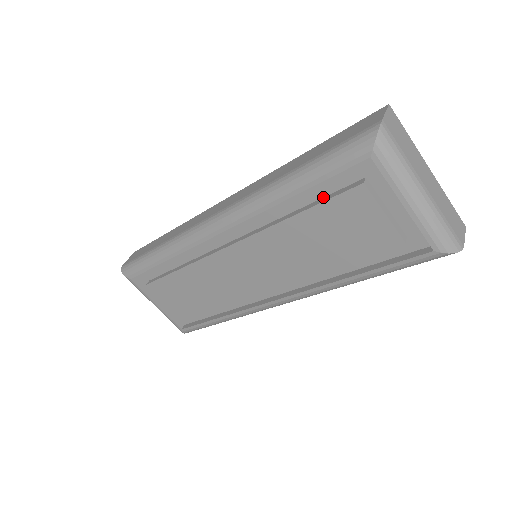
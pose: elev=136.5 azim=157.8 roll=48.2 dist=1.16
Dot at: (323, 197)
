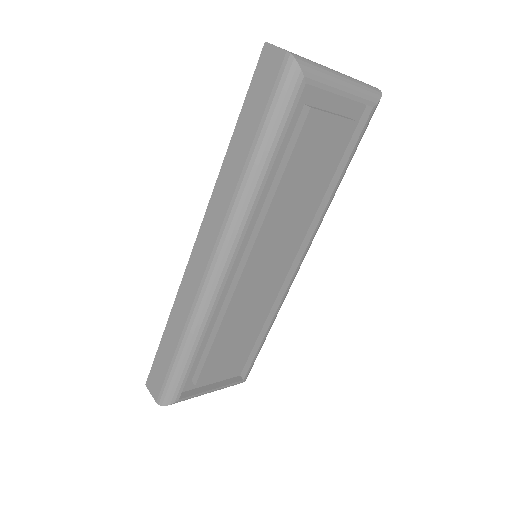
Dot at: (284, 151)
